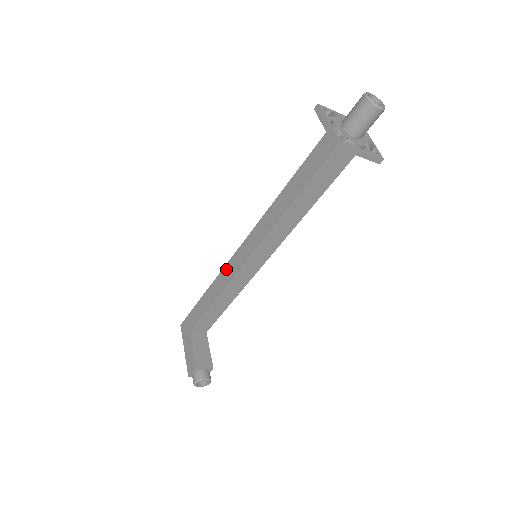
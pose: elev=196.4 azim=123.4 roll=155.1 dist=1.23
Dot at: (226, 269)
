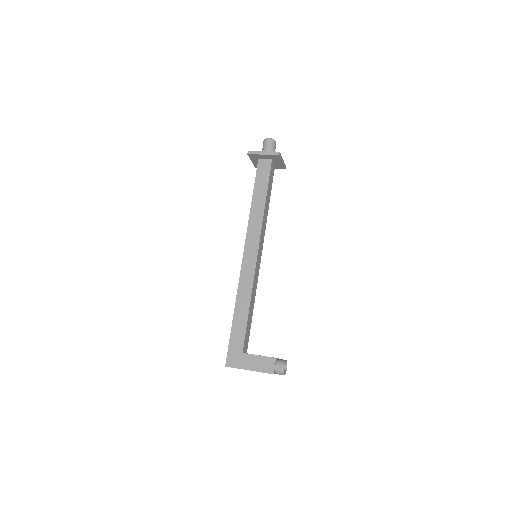
Dot at: (242, 280)
